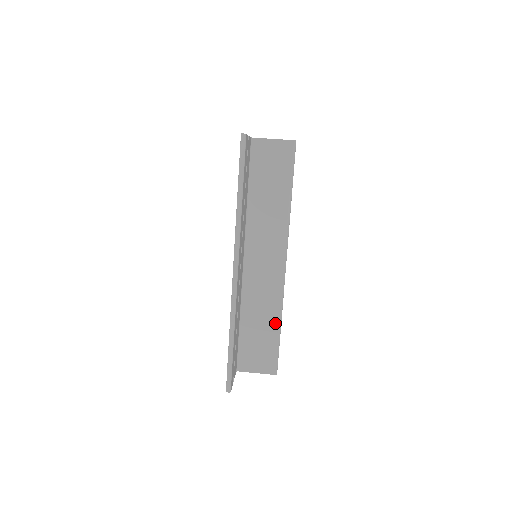
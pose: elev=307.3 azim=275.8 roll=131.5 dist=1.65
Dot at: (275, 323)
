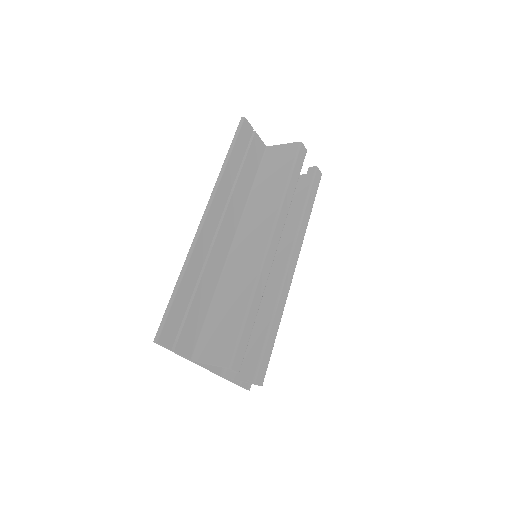
Dot at: (244, 304)
